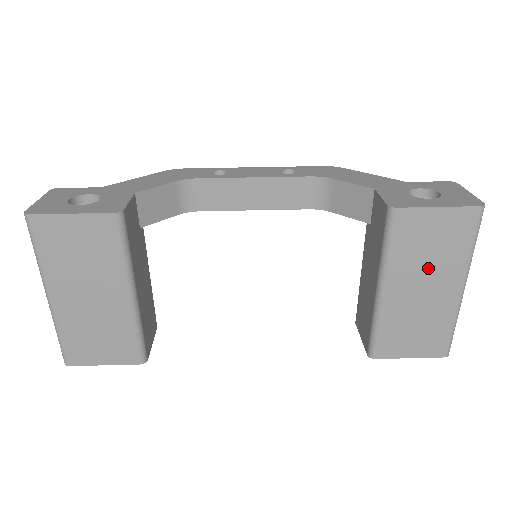
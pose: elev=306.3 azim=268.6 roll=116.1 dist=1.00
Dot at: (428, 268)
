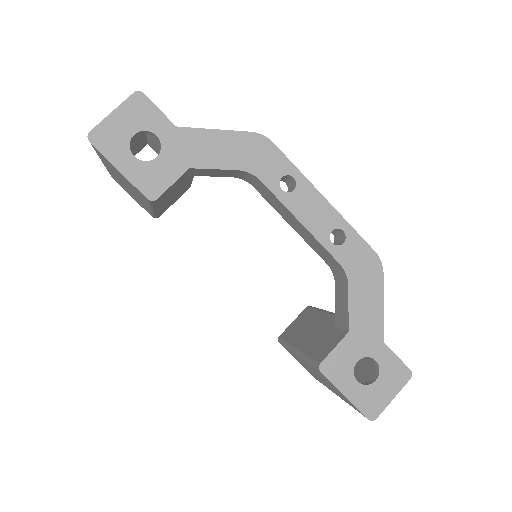
Dot at: (325, 381)
